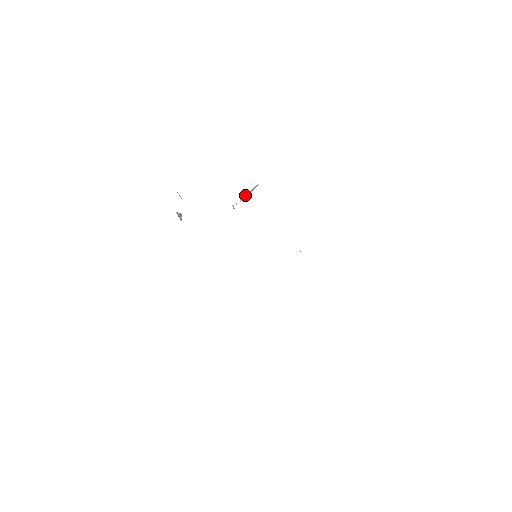
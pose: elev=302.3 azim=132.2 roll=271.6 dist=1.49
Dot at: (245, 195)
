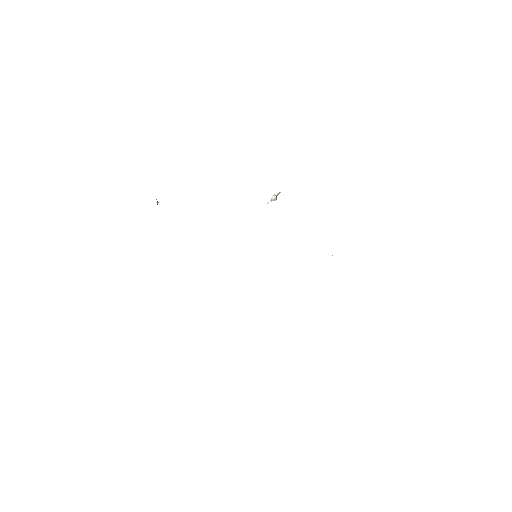
Dot at: (275, 197)
